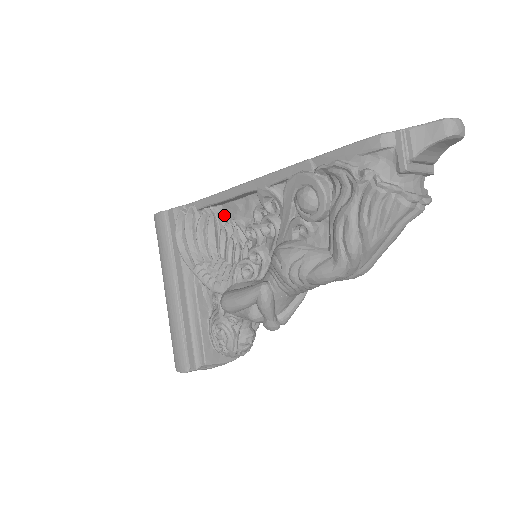
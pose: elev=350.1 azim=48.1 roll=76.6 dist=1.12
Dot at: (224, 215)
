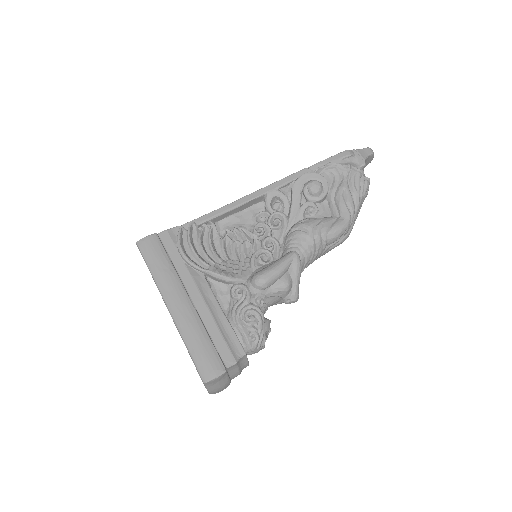
Dot at: (221, 229)
